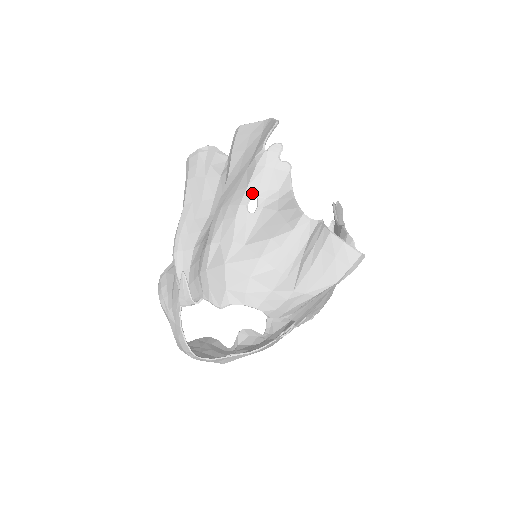
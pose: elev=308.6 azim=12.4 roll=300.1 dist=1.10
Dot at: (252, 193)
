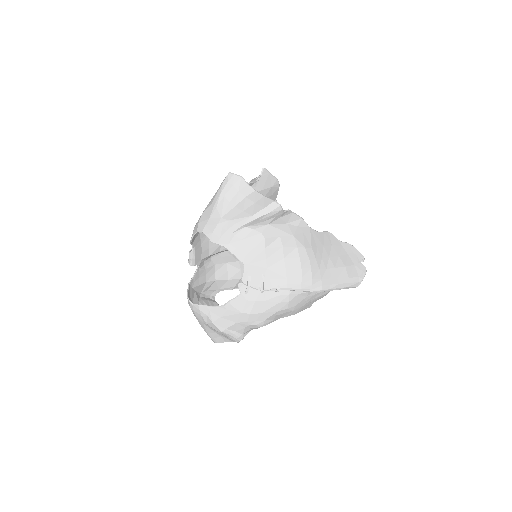
Dot at: occluded
